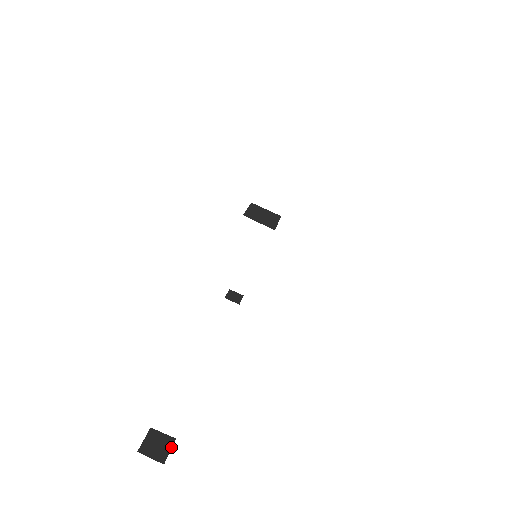
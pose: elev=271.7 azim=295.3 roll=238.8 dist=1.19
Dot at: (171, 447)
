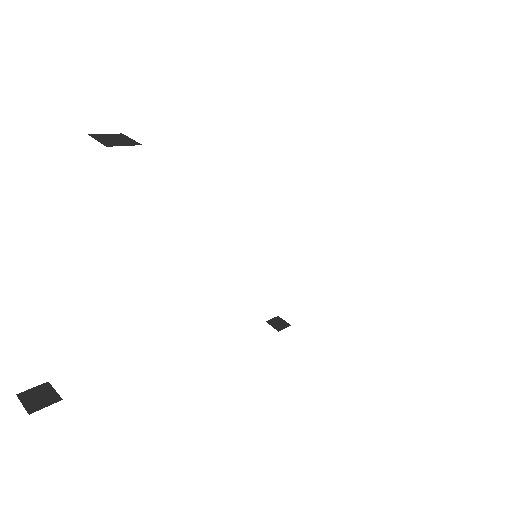
Dot at: (50, 404)
